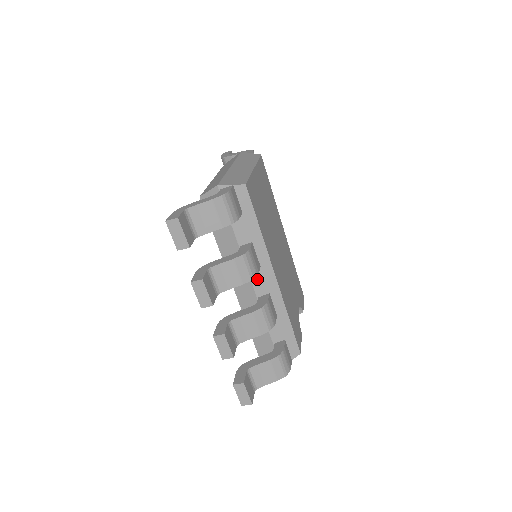
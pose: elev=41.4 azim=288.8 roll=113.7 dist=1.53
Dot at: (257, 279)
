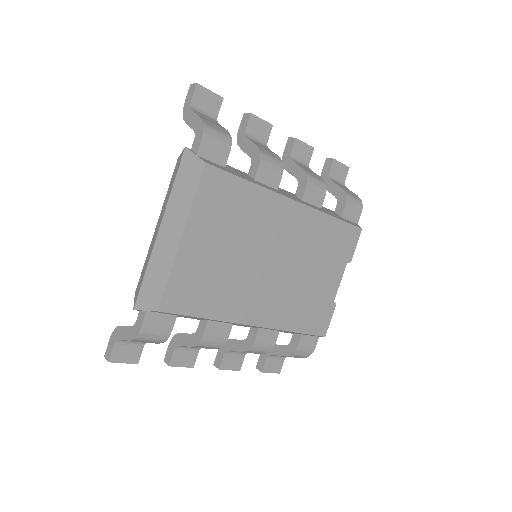
Dot at: (238, 325)
